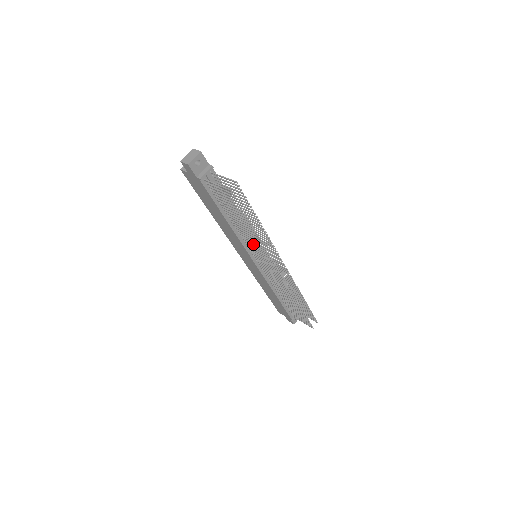
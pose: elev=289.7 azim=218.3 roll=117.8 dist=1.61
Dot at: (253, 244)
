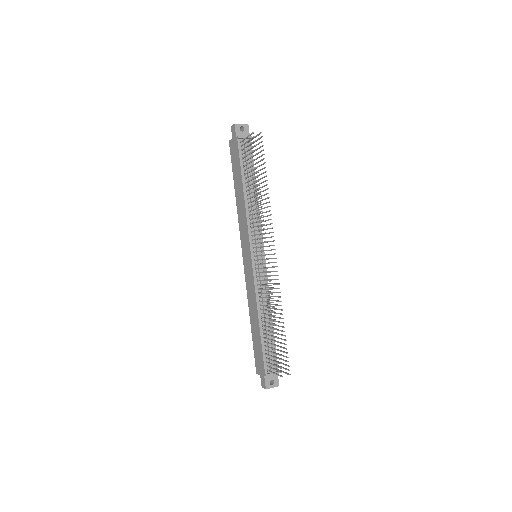
Dot at: (256, 217)
